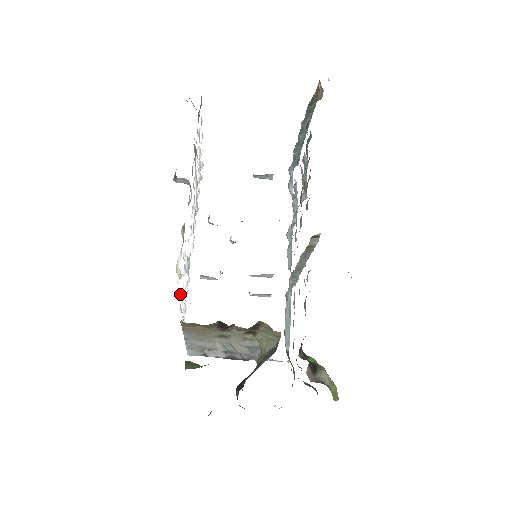
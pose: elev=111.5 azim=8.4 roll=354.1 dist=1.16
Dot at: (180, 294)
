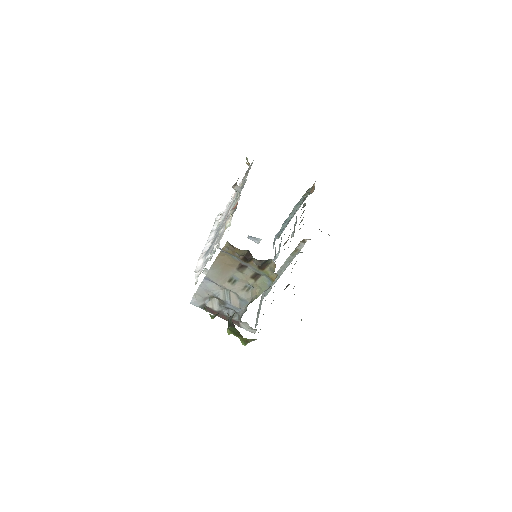
Dot at: (216, 245)
